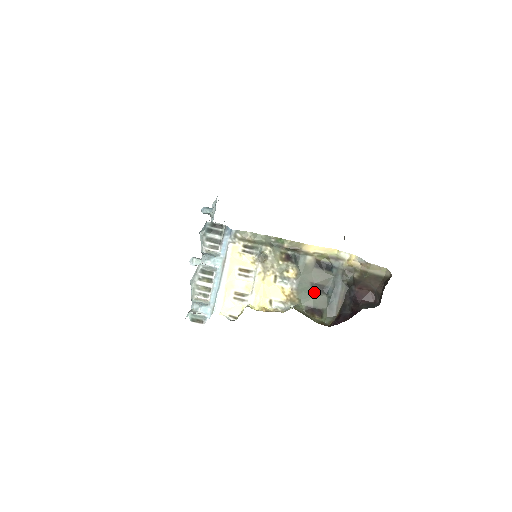
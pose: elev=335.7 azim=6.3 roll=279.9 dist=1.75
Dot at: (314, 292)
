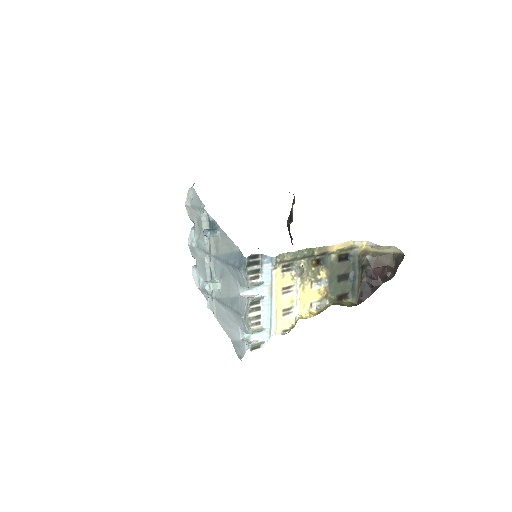
Dot at: (340, 282)
